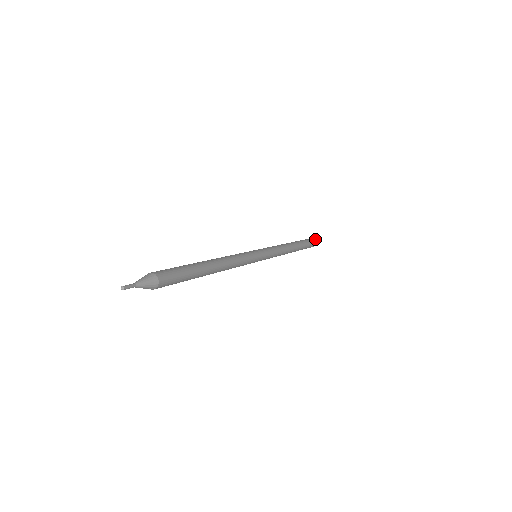
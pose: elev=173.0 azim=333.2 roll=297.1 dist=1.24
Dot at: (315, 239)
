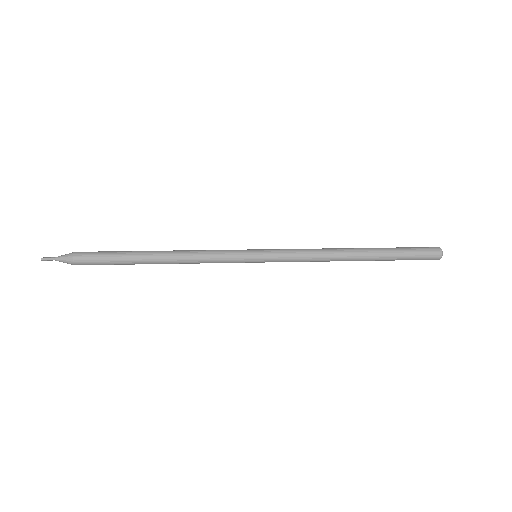
Dot at: (439, 255)
